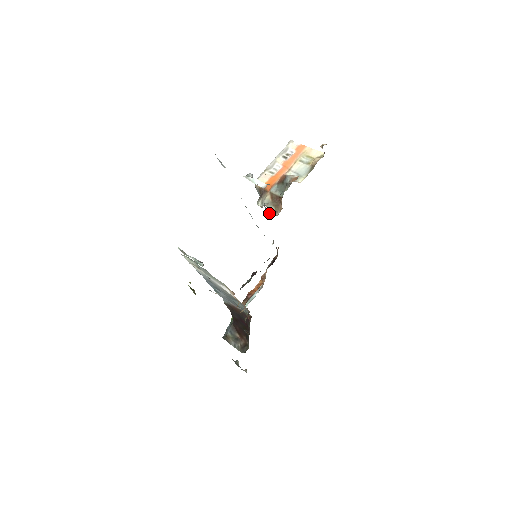
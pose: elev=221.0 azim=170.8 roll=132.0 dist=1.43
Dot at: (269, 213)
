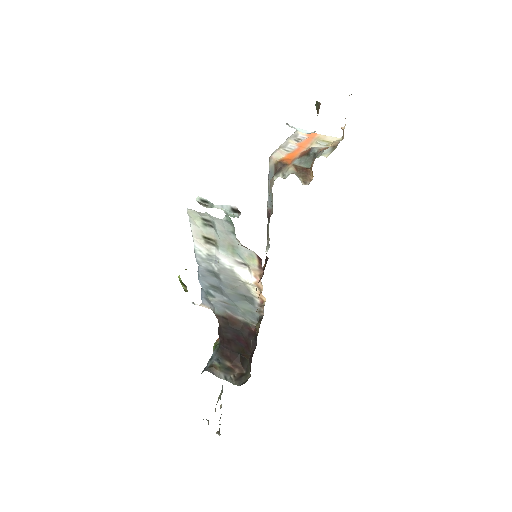
Dot at: occluded
